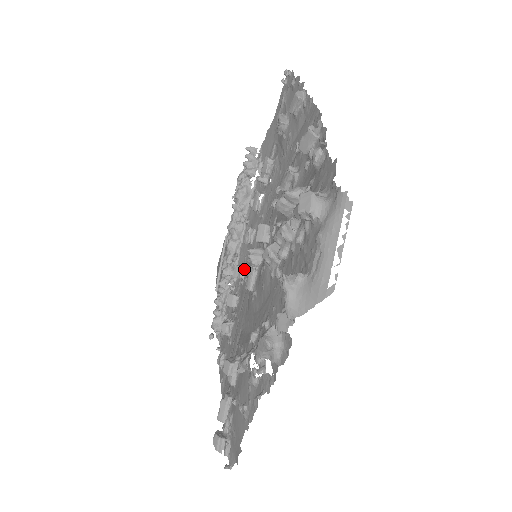
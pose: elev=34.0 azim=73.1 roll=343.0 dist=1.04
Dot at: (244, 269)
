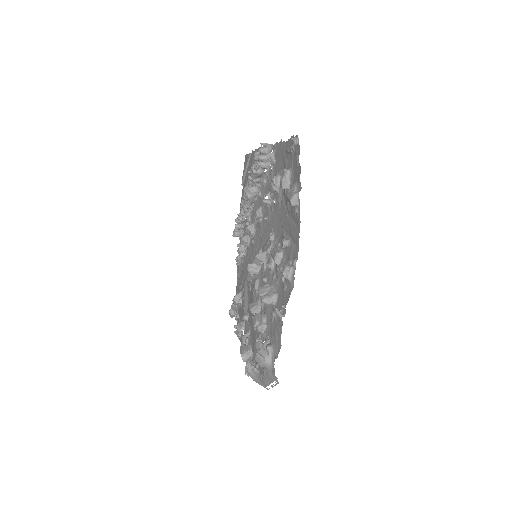
Dot at: (253, 233)
